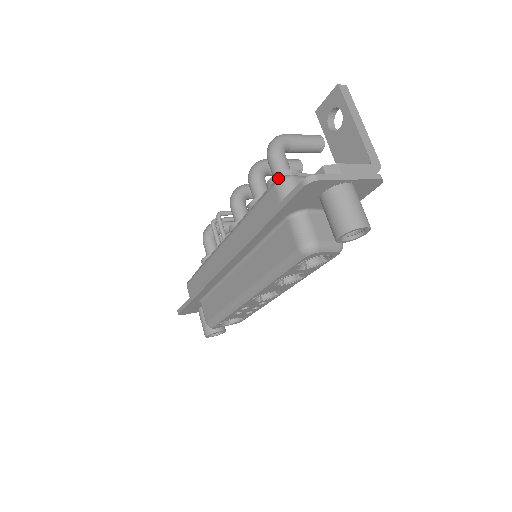
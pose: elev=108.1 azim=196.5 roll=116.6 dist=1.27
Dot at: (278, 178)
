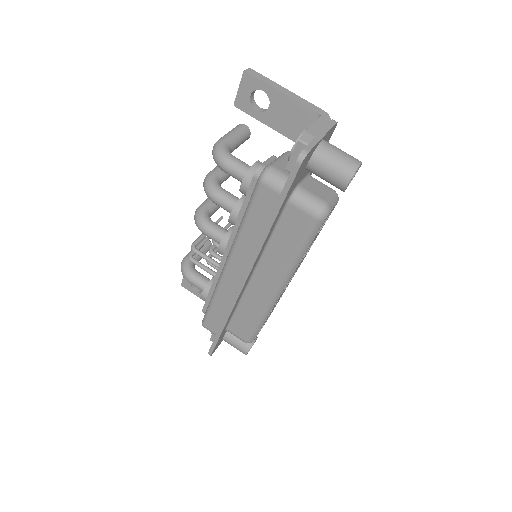
Dot at: occluded
